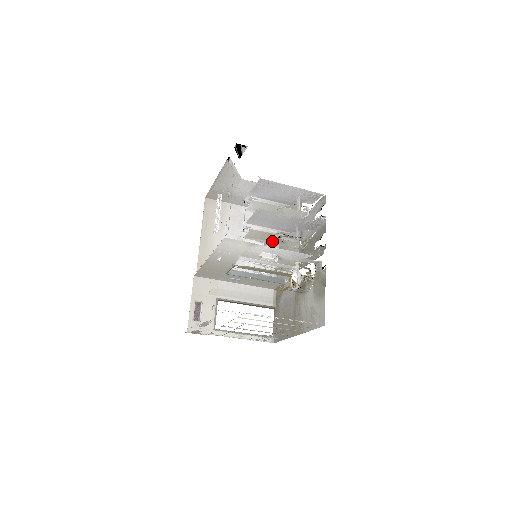
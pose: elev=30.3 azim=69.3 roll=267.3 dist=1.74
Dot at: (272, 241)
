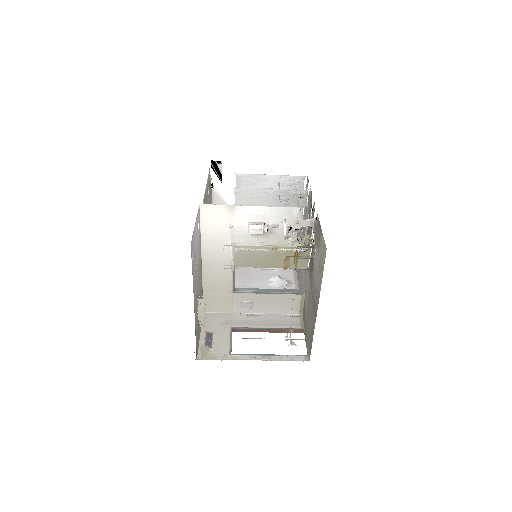
Dot at: occluded
